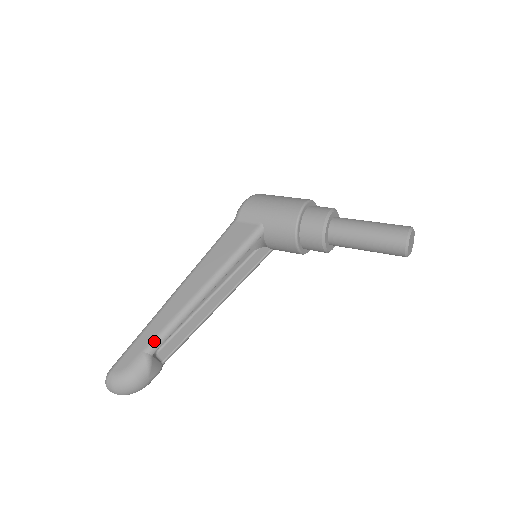
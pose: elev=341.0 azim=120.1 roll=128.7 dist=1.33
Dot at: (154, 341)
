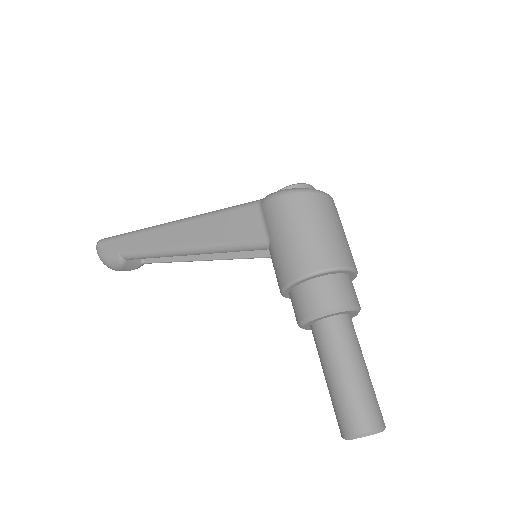
Dot at: (129, 253)
